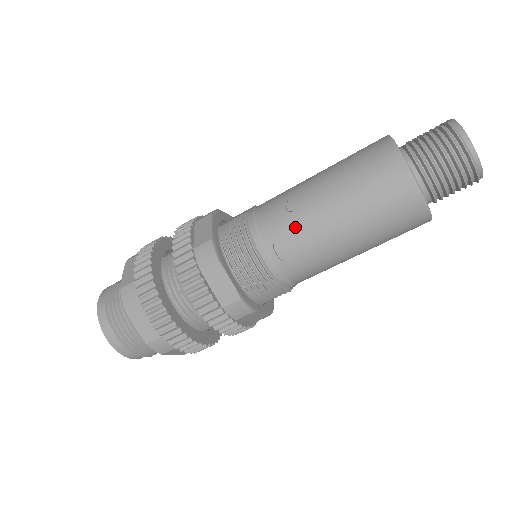
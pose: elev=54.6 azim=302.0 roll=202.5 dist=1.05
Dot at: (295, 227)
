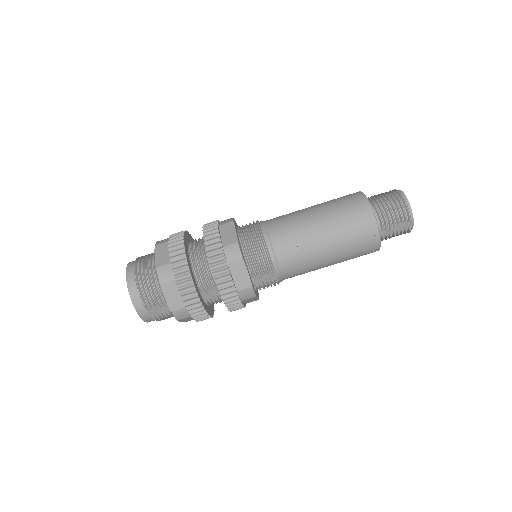
Dot at: (288, 217)
